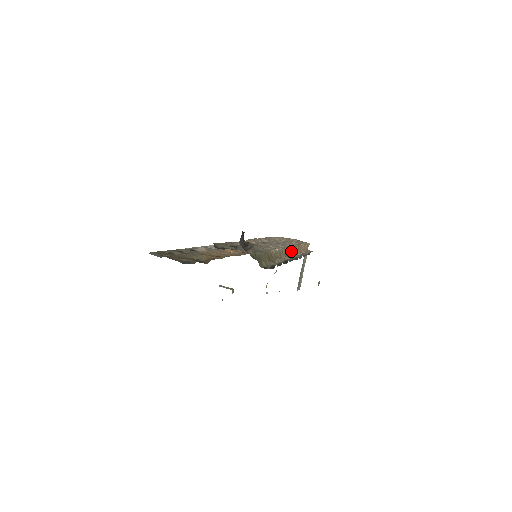
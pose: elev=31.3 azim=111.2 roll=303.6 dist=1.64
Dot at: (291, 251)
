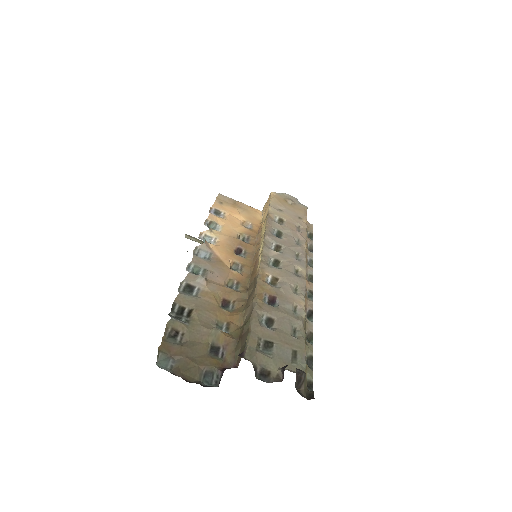
Dot at: occluded
